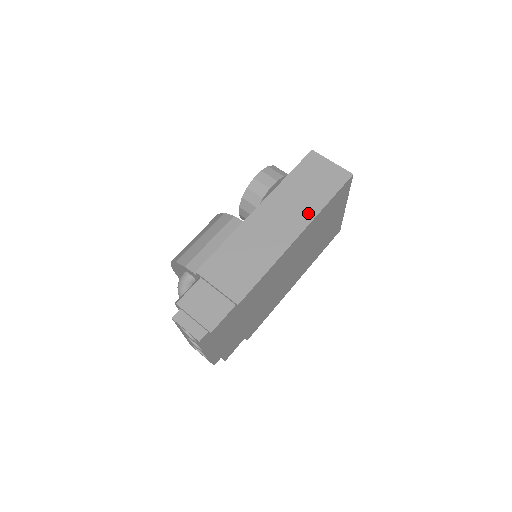
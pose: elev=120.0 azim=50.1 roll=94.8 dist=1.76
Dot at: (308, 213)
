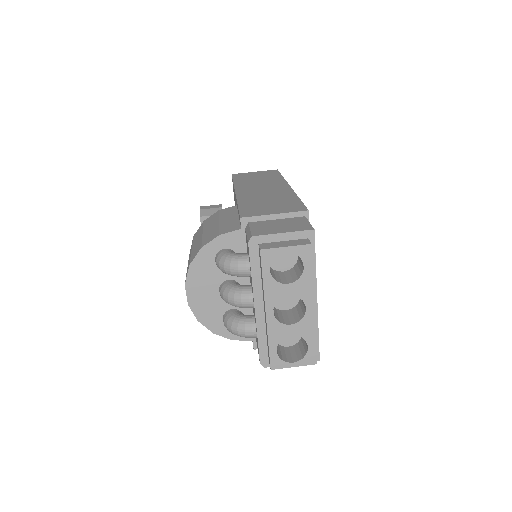
Dot at: (278, 181)
